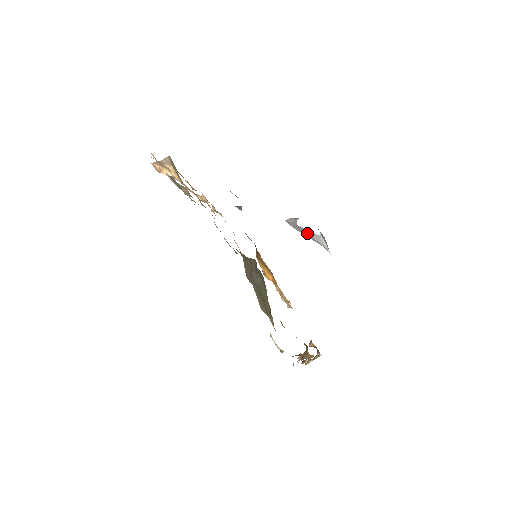
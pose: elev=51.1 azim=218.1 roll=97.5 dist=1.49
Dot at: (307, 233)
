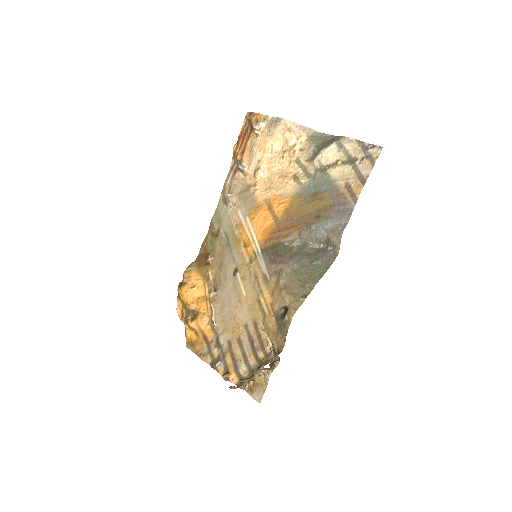
Dot at: occluded
